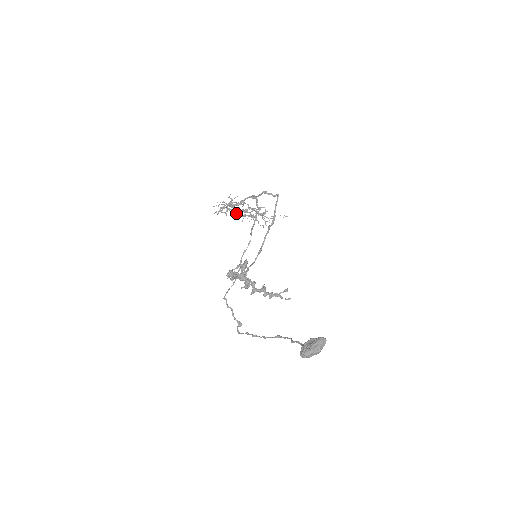
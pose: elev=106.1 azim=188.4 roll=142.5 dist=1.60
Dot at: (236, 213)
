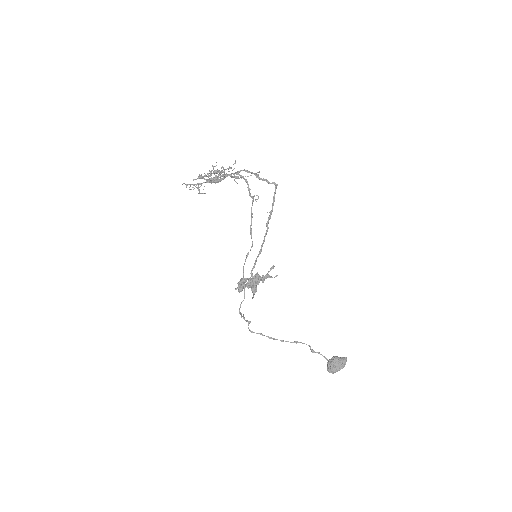
Dot at: occluded
